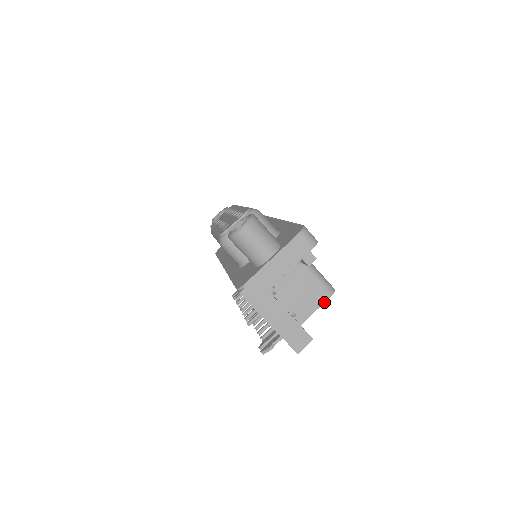
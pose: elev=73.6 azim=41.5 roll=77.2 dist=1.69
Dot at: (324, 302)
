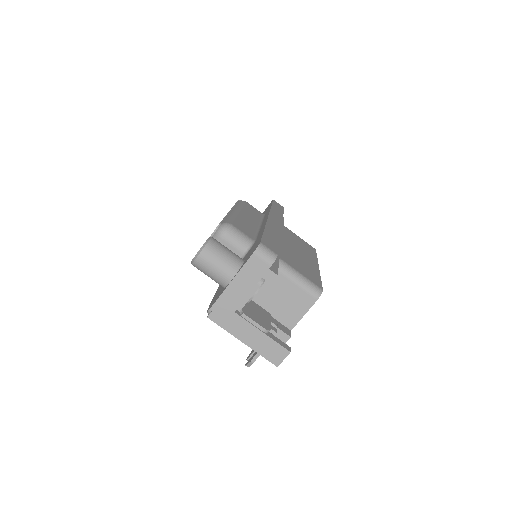
Dot at: (311, 306)
